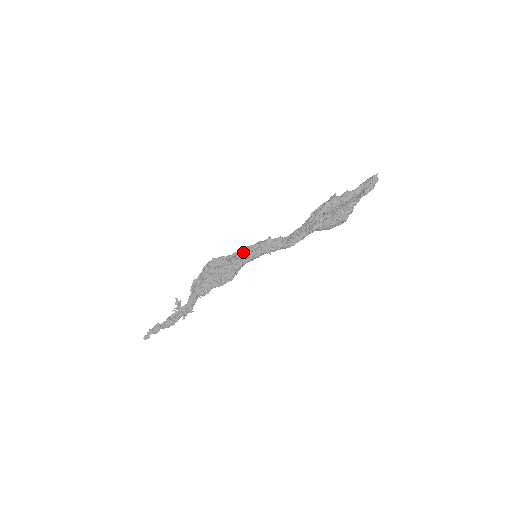
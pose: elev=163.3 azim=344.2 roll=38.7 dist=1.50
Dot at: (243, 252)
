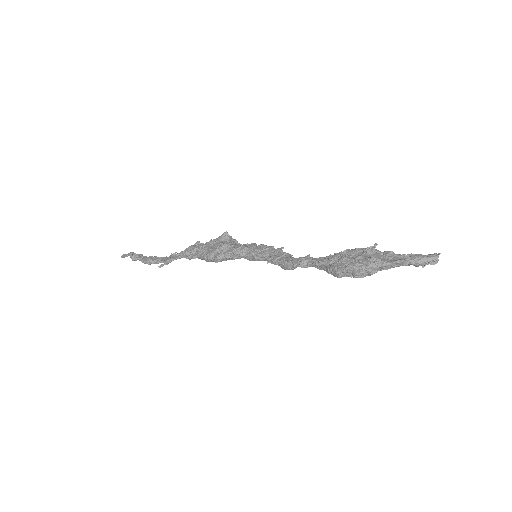
Dot at: (251, 245)
